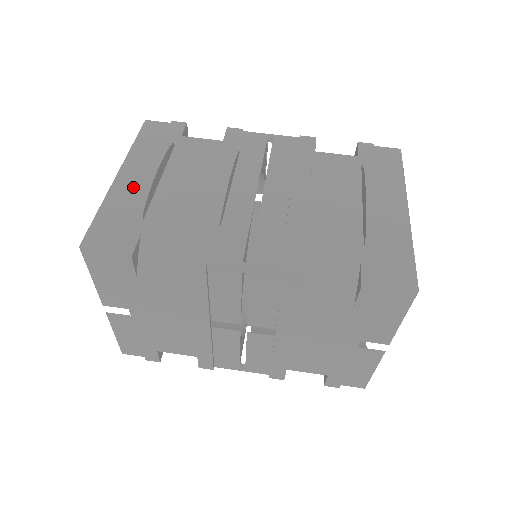
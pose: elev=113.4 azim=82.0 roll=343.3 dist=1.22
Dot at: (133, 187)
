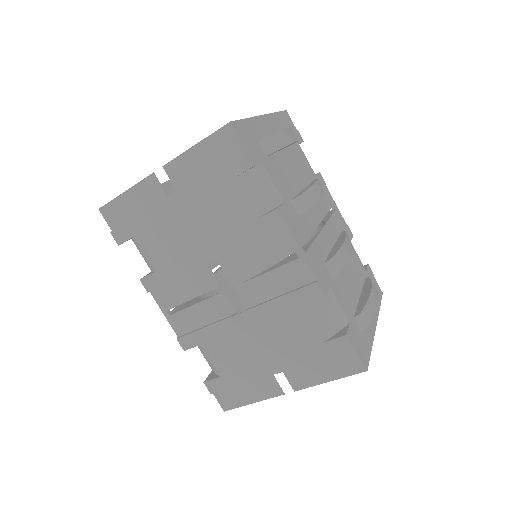
Dot at: (276, 134)
